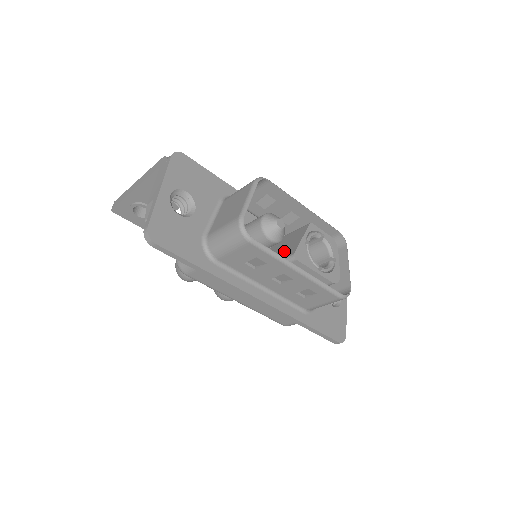
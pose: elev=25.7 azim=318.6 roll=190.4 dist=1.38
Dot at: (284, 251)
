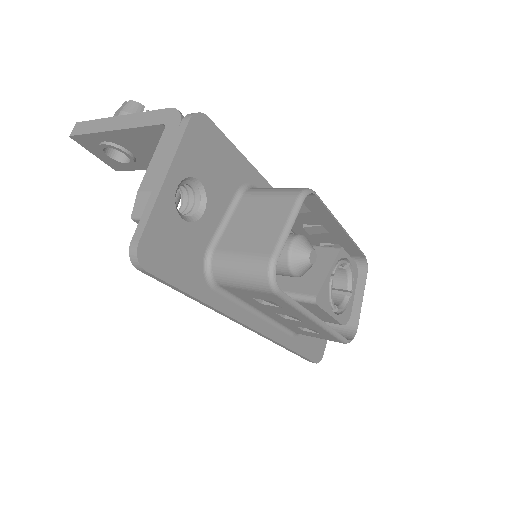
Dot at: (300, 279)
